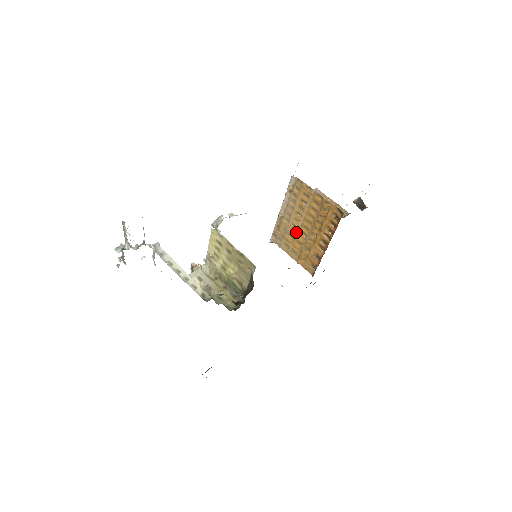
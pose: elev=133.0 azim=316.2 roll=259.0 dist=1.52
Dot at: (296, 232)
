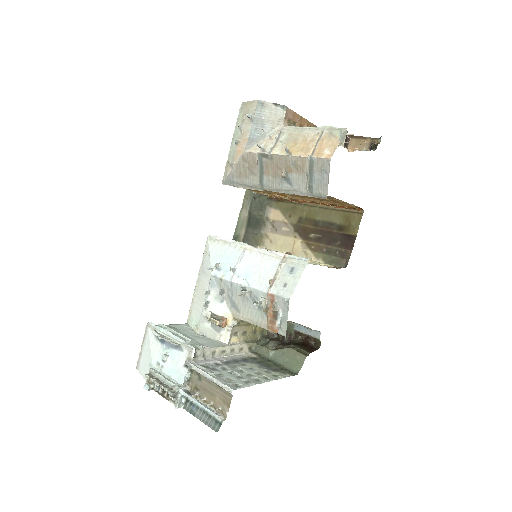
Dot at: occluded
